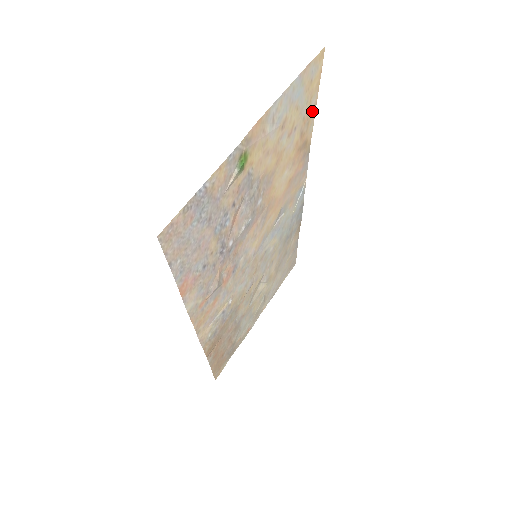
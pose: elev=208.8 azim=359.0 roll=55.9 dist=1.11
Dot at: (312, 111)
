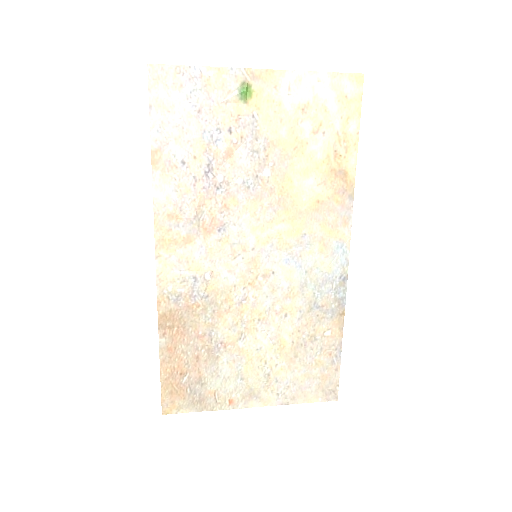
Dot at: (352, 138)
